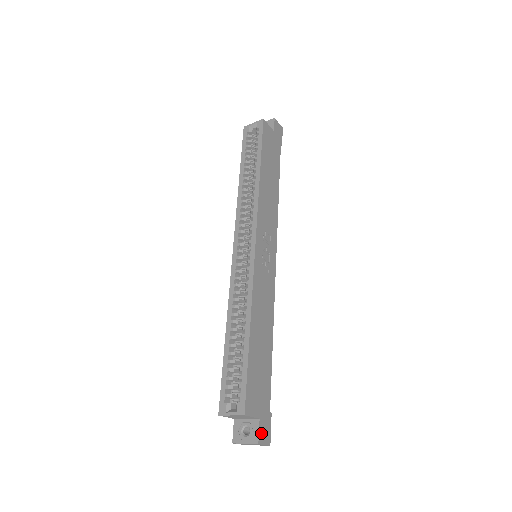
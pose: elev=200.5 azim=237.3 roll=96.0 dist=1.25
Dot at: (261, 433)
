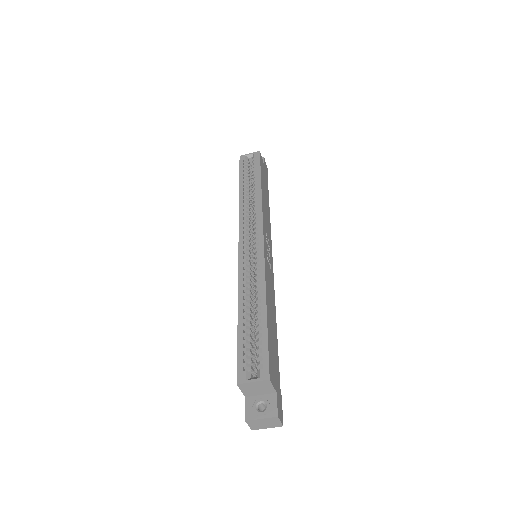
Dot at: (278, 408)
